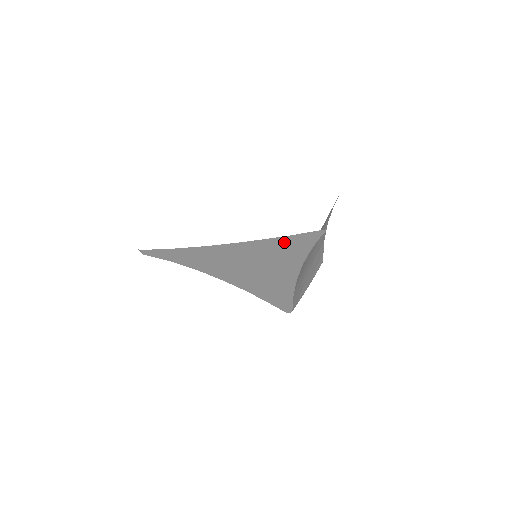
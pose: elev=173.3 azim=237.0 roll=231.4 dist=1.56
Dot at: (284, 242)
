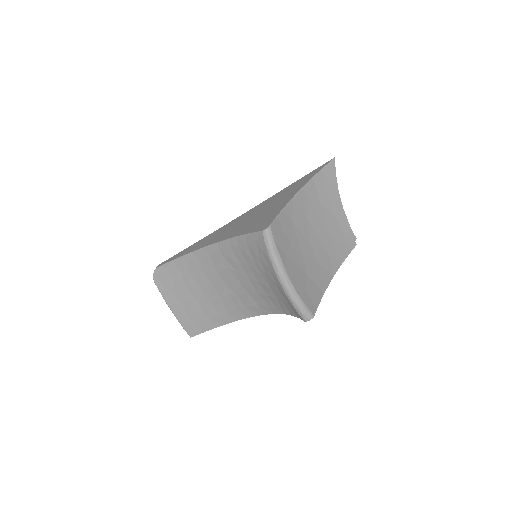
Dot at: (299, 181)
